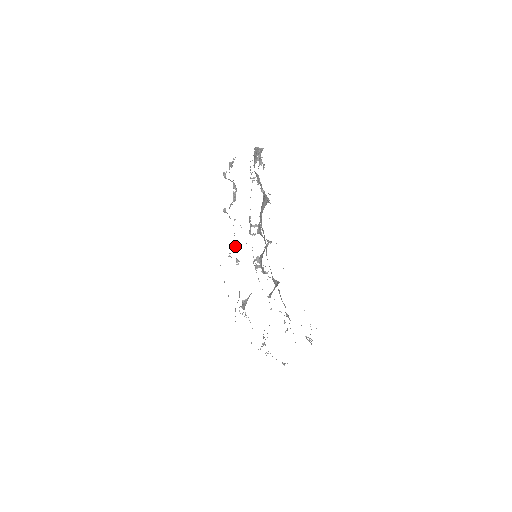
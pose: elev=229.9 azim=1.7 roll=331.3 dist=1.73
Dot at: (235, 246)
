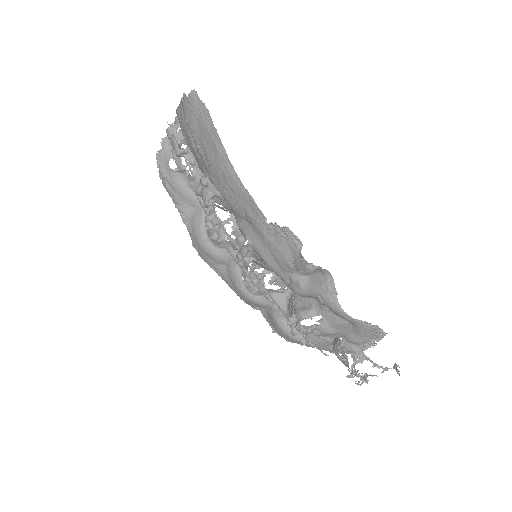
Dot at: (239, 235)
